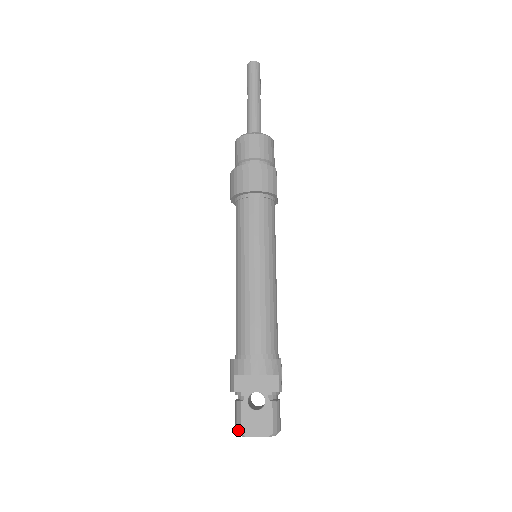
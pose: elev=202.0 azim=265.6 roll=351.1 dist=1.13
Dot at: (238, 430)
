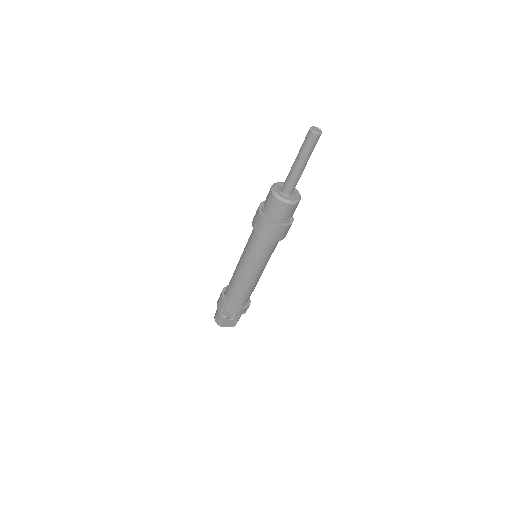
Dot at: (219, 325)
